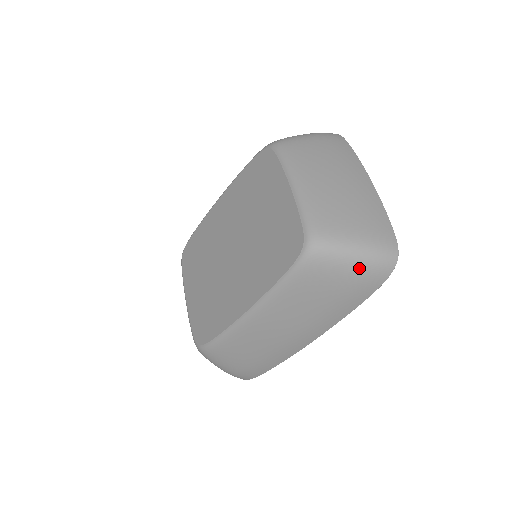
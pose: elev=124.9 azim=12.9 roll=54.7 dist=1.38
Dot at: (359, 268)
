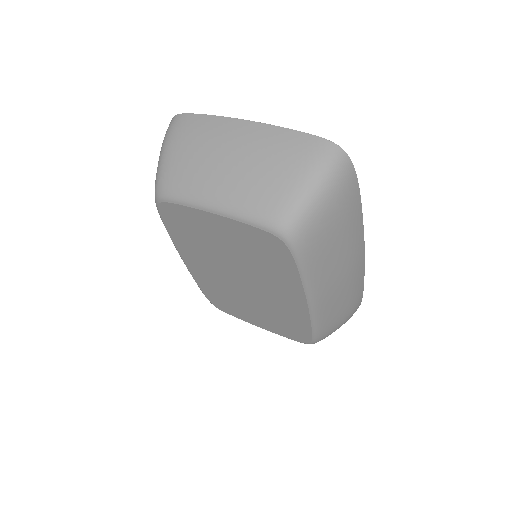
Dot at: (330, 195)
